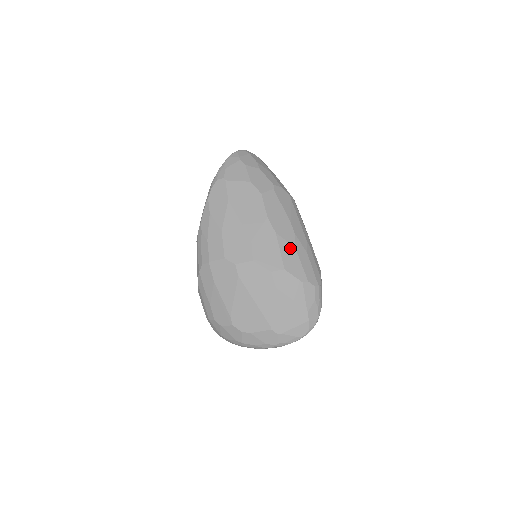
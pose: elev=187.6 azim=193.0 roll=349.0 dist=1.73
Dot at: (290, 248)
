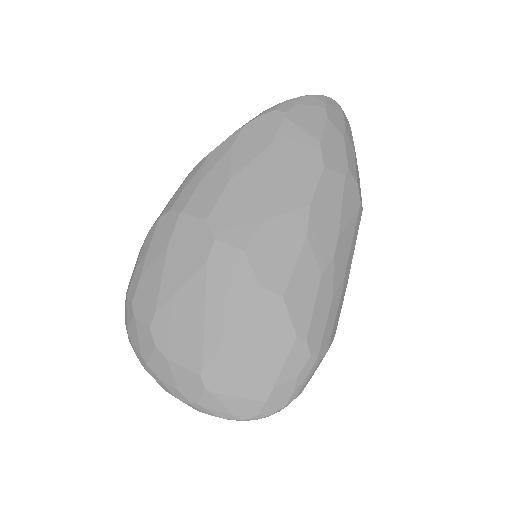
Dot at: (313, 272)
